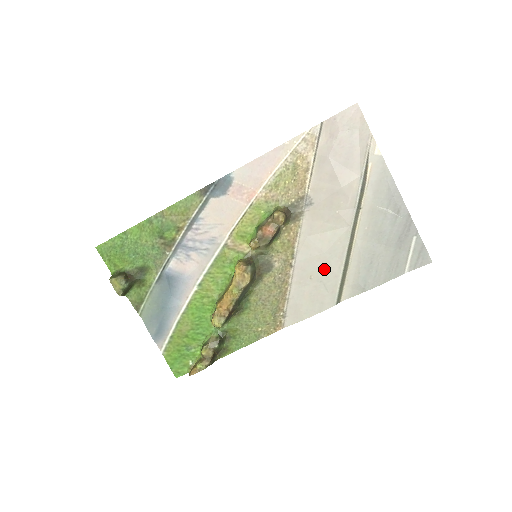
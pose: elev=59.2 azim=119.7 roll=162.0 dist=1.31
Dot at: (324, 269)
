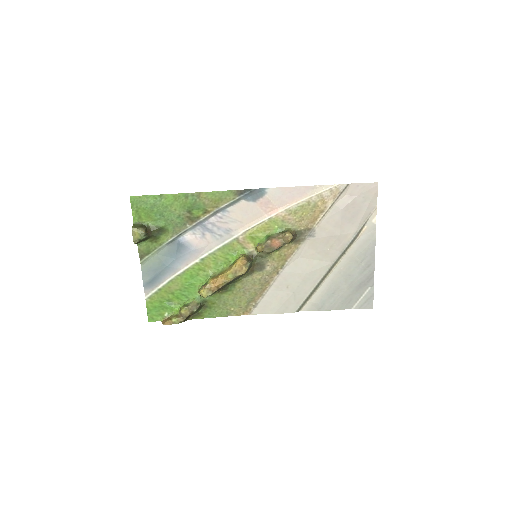
Dot at: (300, 285)
